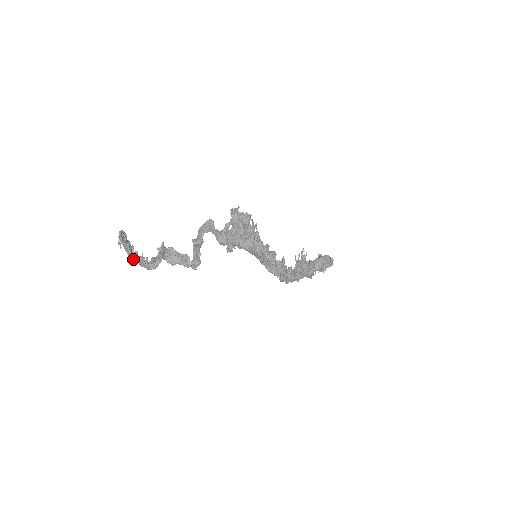
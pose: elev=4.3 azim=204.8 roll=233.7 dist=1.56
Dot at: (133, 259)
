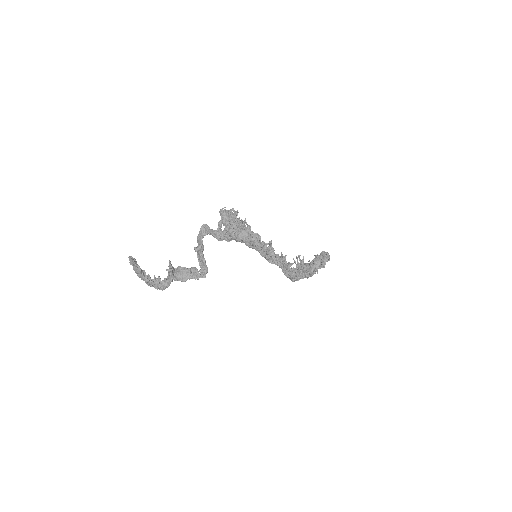
Dot at: (147, 282)
